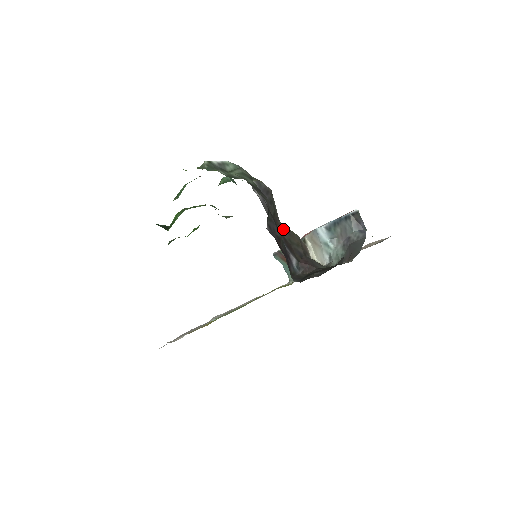
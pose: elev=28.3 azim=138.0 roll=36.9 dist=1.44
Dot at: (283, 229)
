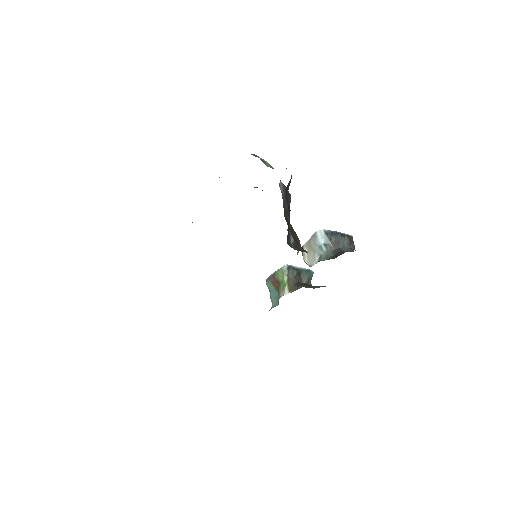
Dot at: (290, 225)
